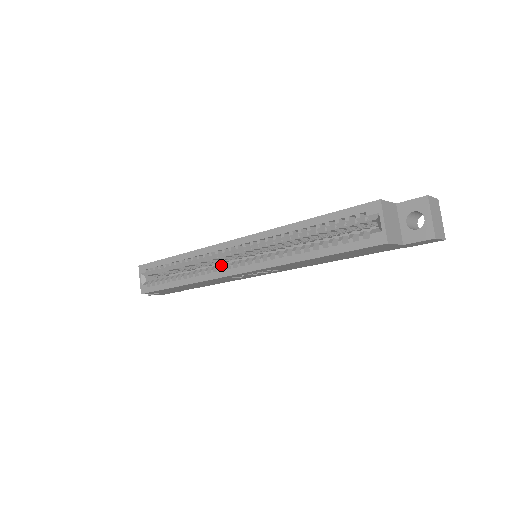
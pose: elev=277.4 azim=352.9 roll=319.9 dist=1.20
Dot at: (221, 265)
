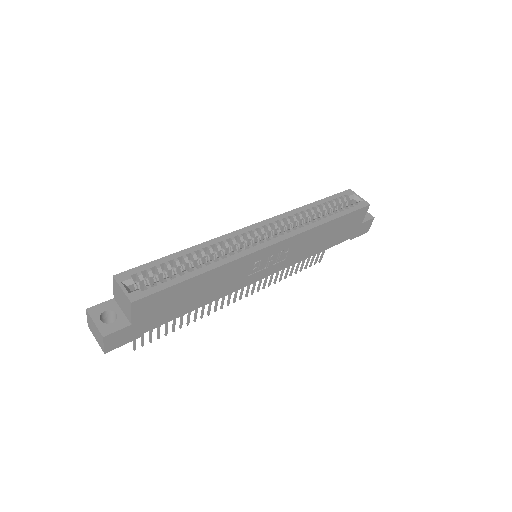
Dot at: (249, 245)
